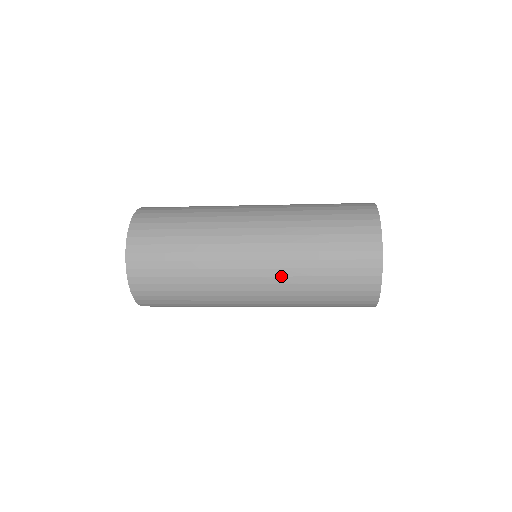
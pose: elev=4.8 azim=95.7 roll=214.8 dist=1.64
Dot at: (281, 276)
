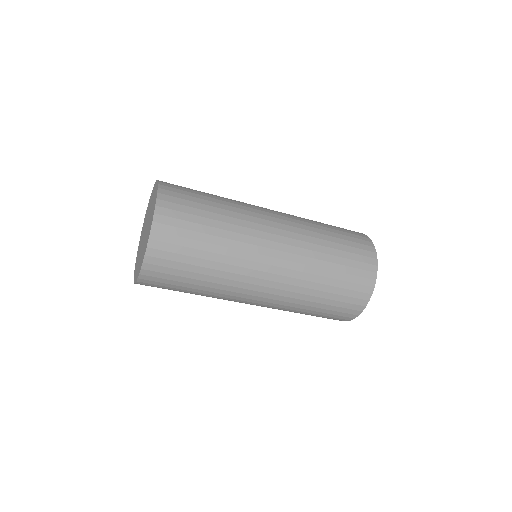
Dot at: (297, 270)
